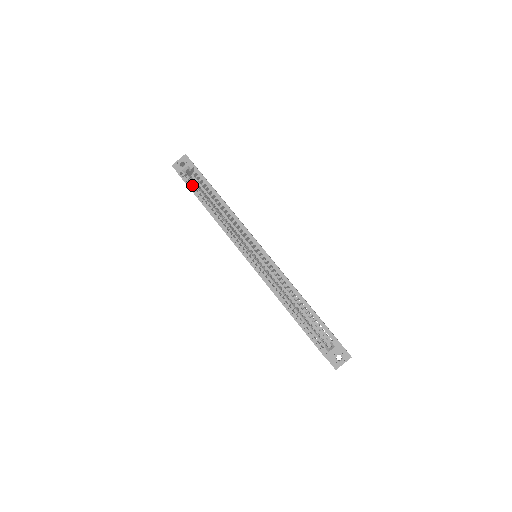
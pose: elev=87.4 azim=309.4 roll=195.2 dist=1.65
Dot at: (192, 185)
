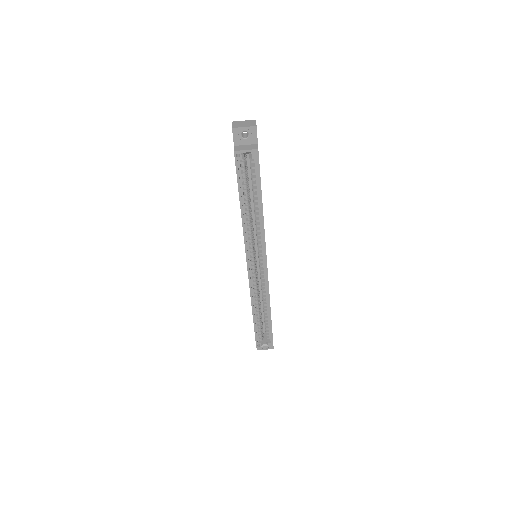
Dot at: (242, 173)
